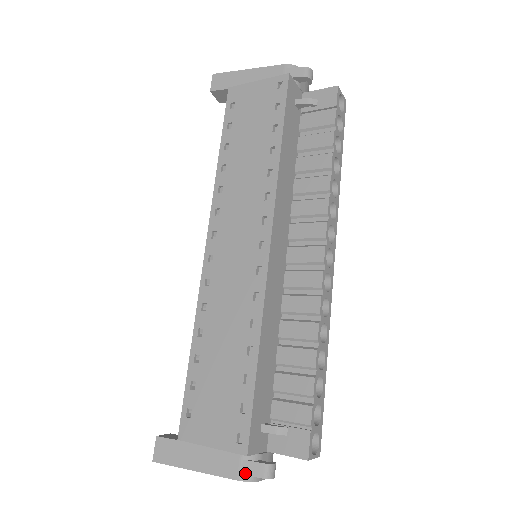
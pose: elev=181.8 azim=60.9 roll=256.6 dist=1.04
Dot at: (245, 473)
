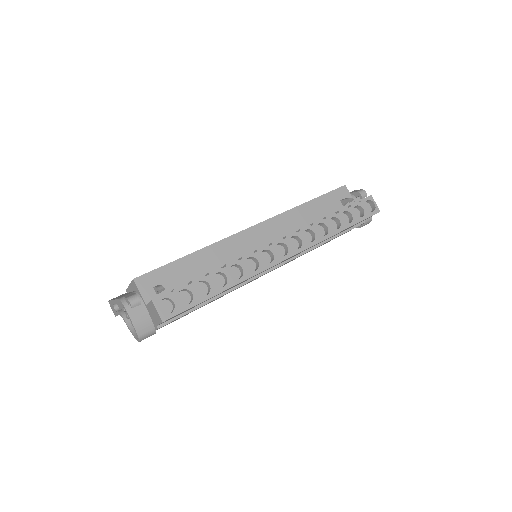
Dot at: (125, 296)
